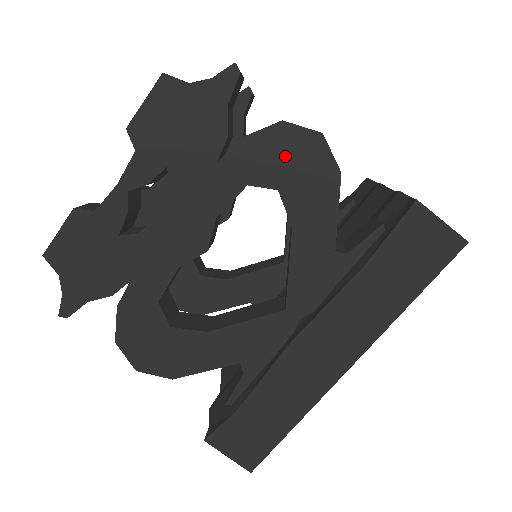
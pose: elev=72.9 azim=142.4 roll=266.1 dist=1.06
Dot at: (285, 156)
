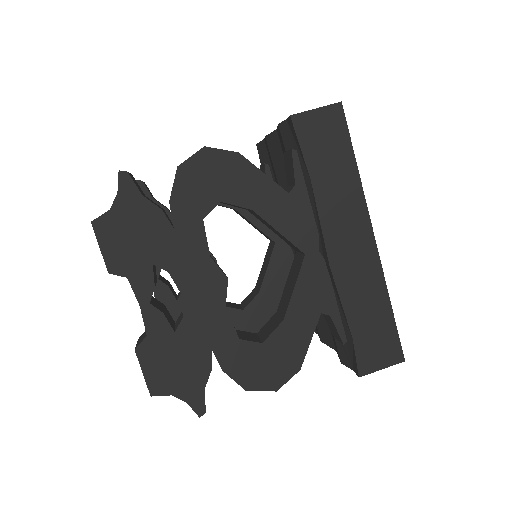
Dot at: (202, 181)
